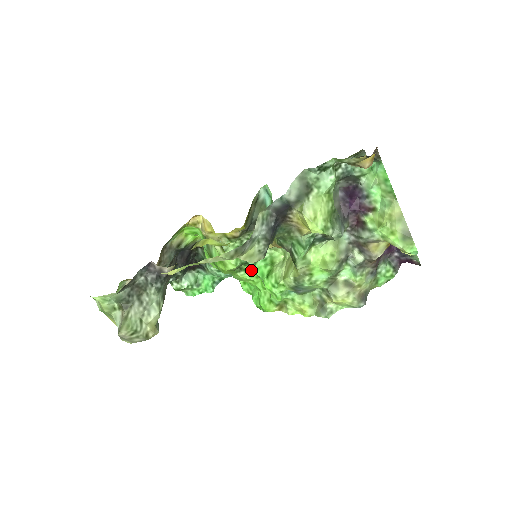
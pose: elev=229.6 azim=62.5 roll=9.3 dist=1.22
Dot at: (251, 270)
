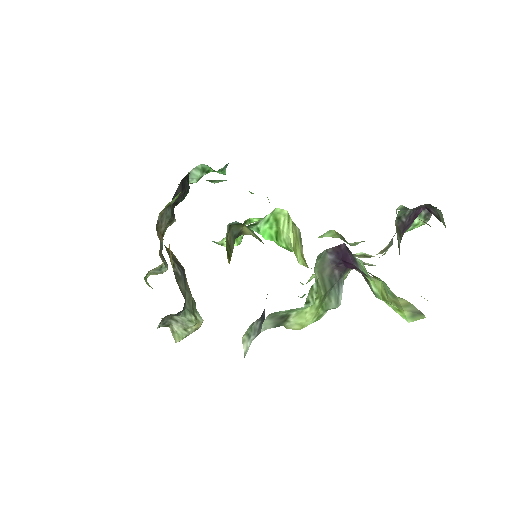
Dot at: (257, 218)
